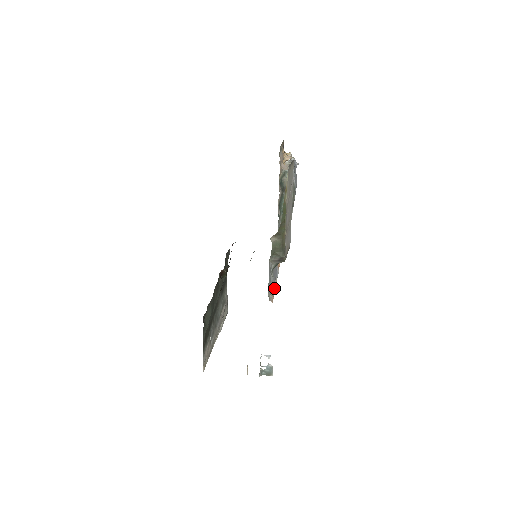
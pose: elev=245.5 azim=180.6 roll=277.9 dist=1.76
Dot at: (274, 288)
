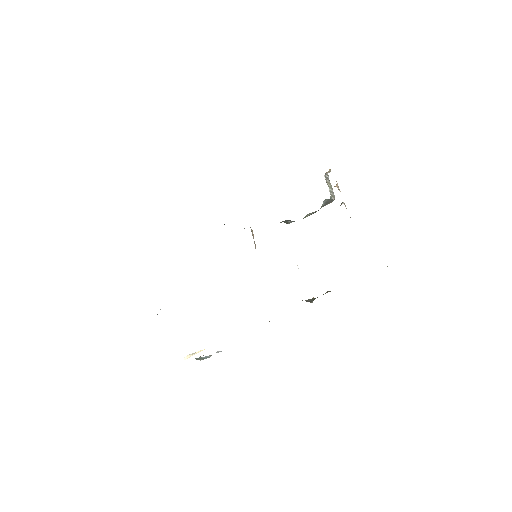
Dot at: occluded
